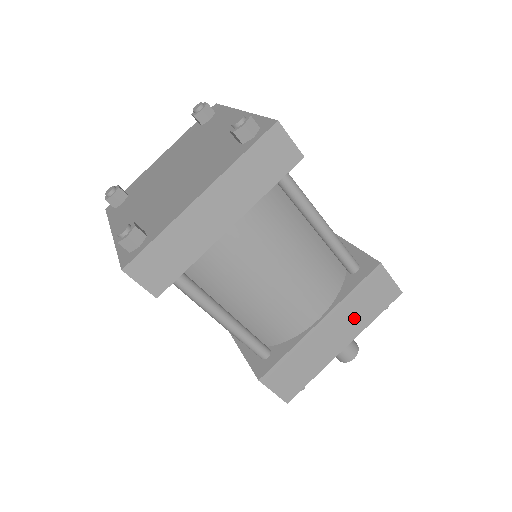
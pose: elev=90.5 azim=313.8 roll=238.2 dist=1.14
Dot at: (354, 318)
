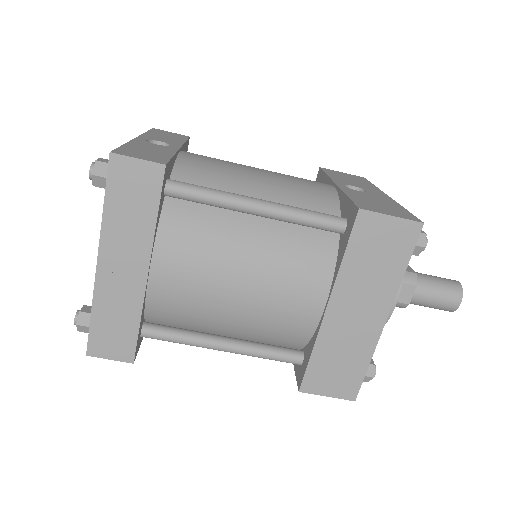
Dot at: (372, 284)
